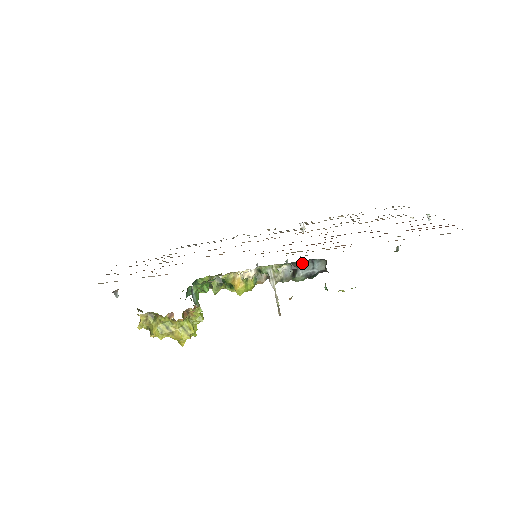
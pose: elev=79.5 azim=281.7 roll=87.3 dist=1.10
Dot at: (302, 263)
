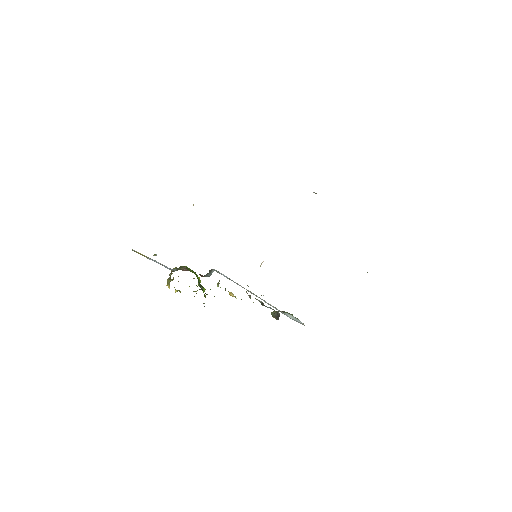
Dot at: (269, 307)
